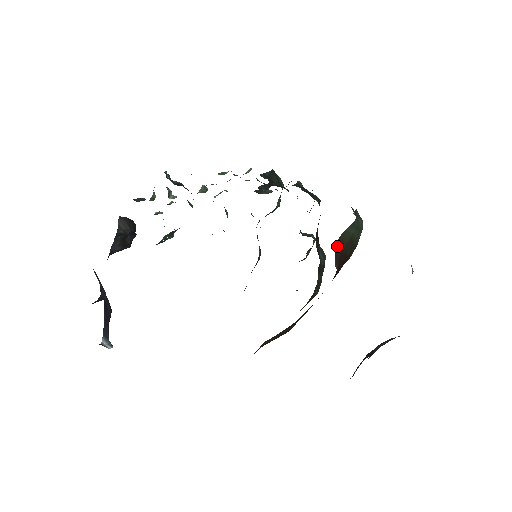
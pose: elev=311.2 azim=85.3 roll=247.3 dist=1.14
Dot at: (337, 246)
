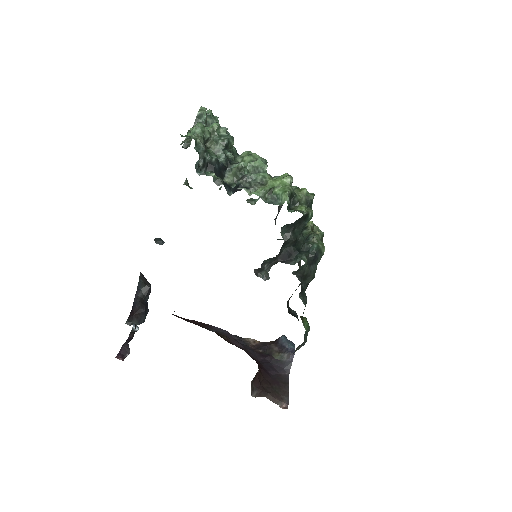
Dot at: occluded
